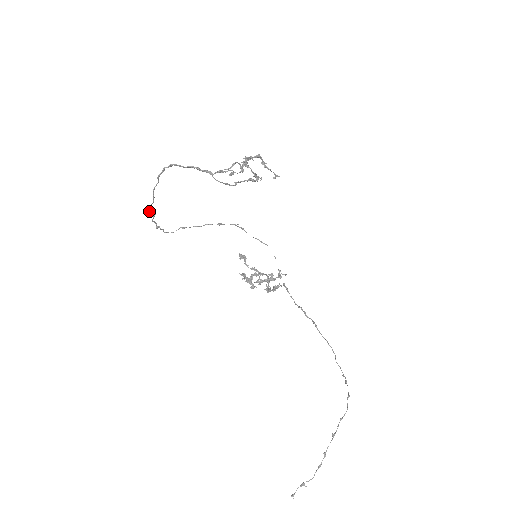
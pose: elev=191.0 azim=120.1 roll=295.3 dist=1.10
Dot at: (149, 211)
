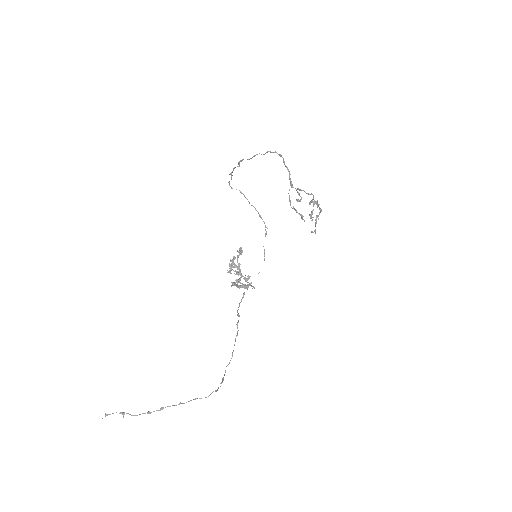
Dot at: (241, 160)
